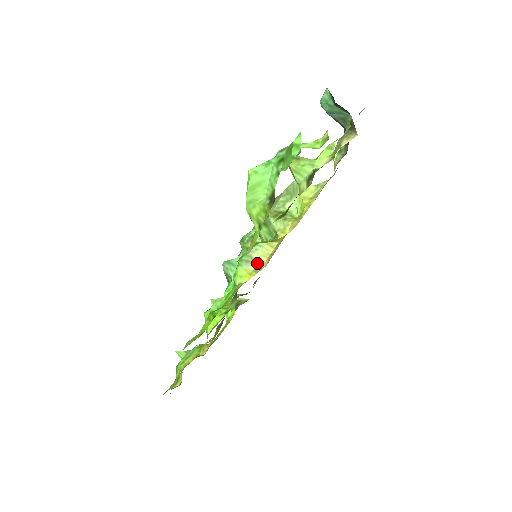
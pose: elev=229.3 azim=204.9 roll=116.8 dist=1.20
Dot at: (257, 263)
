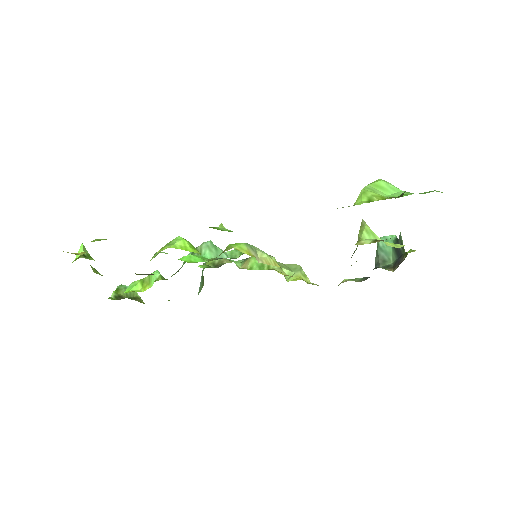
Dot at: (258, 257)
